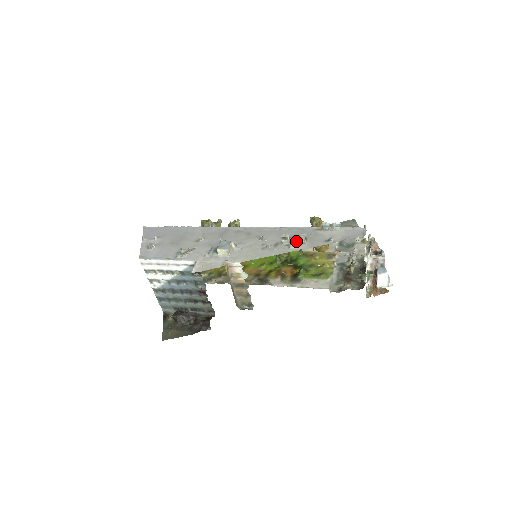
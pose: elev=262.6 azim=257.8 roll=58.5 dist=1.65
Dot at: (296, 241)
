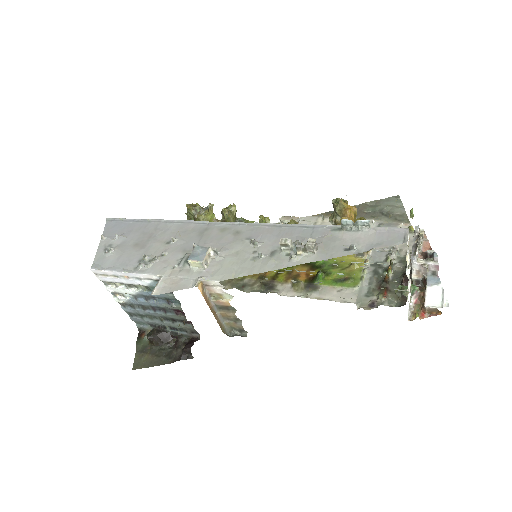
Dot at: (300, 250)
